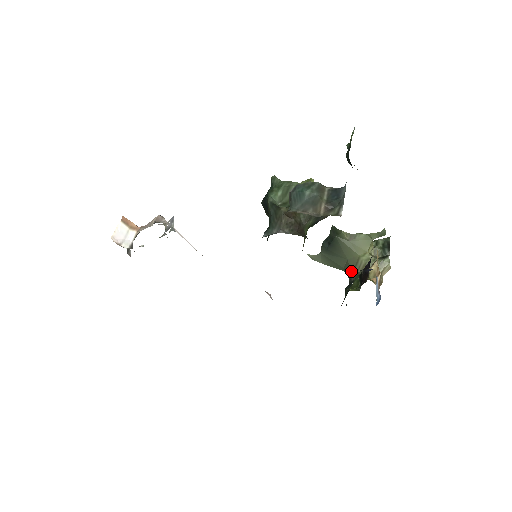
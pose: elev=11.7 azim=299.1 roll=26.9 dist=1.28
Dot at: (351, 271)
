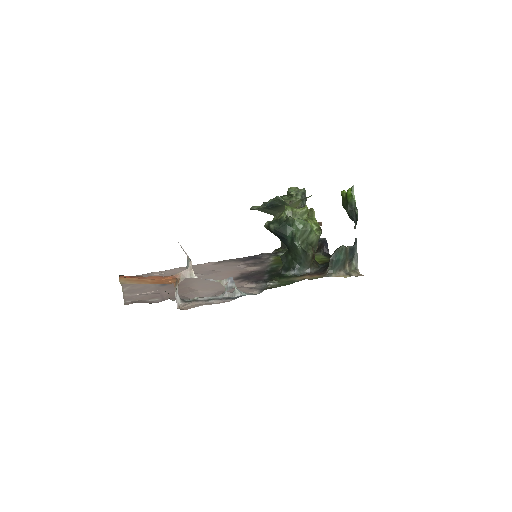
Dot at: occluded
